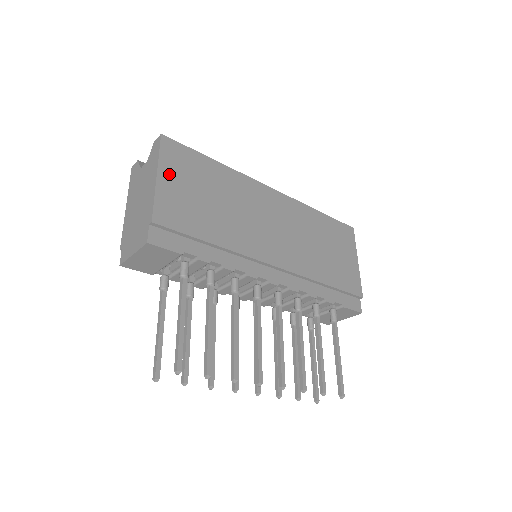
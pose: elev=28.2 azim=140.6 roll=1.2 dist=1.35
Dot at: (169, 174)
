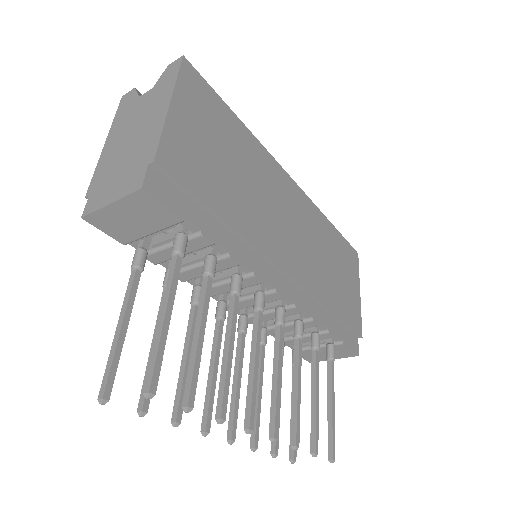
Dot at: (185, 109)
